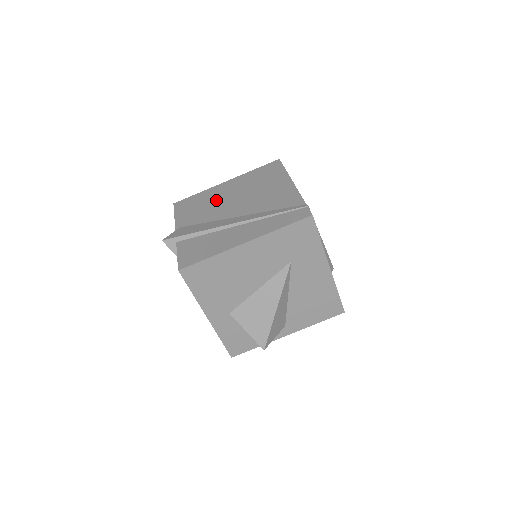
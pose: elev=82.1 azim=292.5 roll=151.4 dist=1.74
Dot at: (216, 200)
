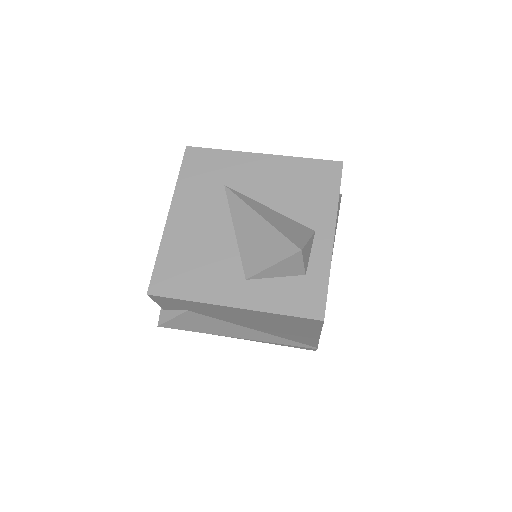
Dot at: occluded
